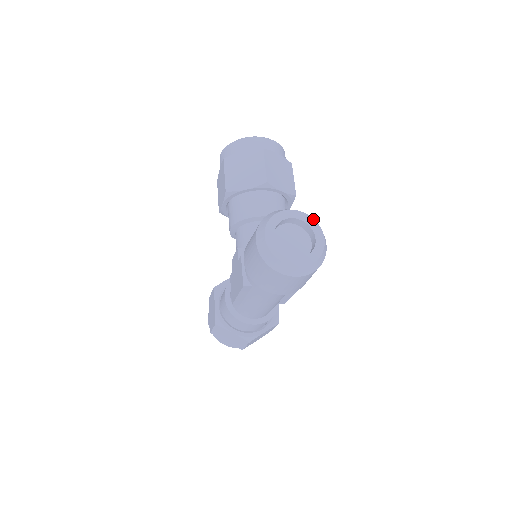
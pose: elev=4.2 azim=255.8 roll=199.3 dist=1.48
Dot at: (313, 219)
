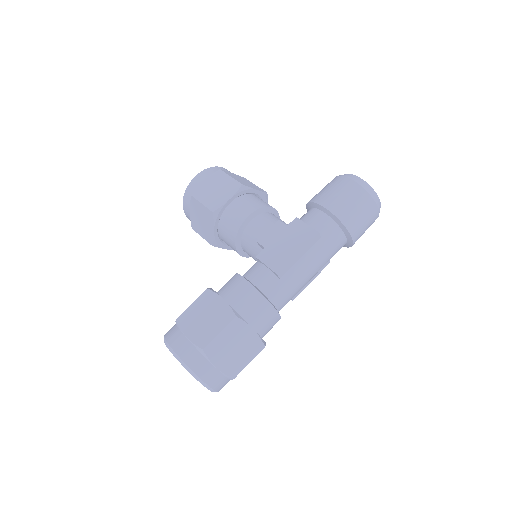
Dot at: occluded
